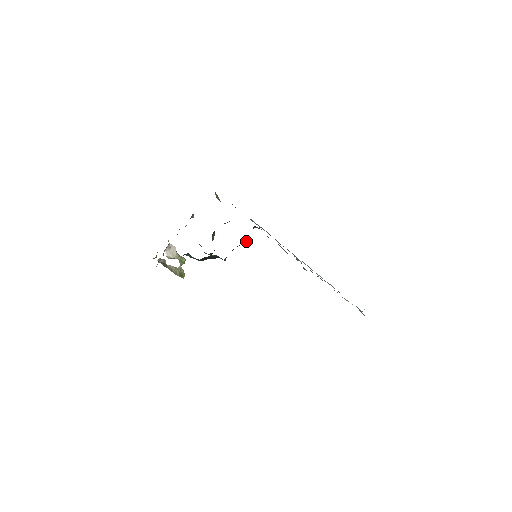
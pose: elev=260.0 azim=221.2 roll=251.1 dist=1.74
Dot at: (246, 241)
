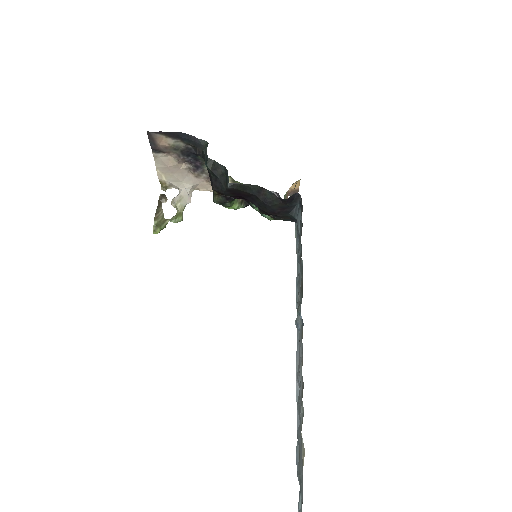
Dot at: (274, 192)
